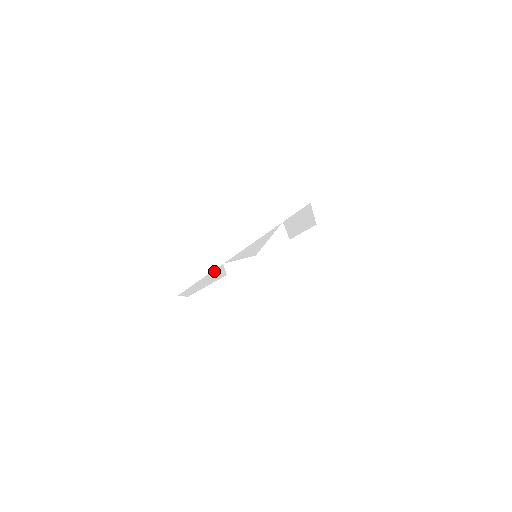
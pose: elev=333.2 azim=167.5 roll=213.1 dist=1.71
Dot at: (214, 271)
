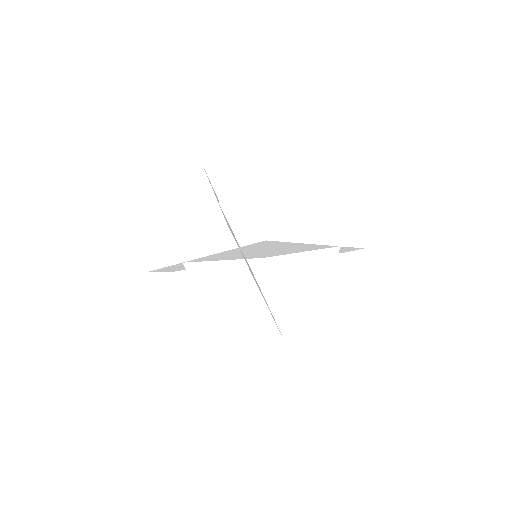
Dot at: (179, 264)
